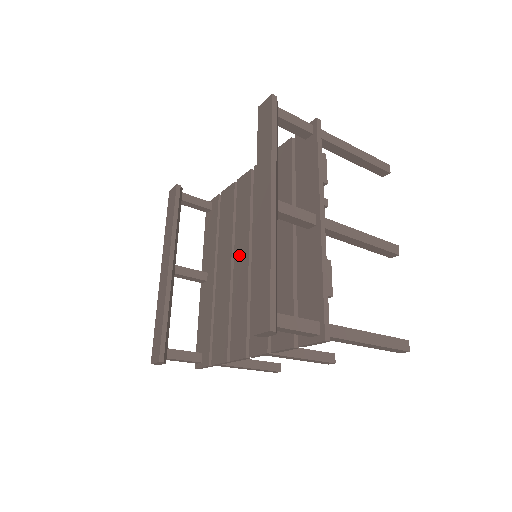
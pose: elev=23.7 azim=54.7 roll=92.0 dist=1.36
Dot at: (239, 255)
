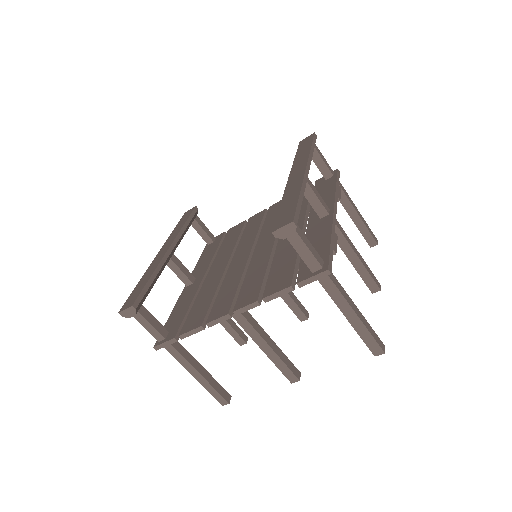
Dot at: (239, 255)
